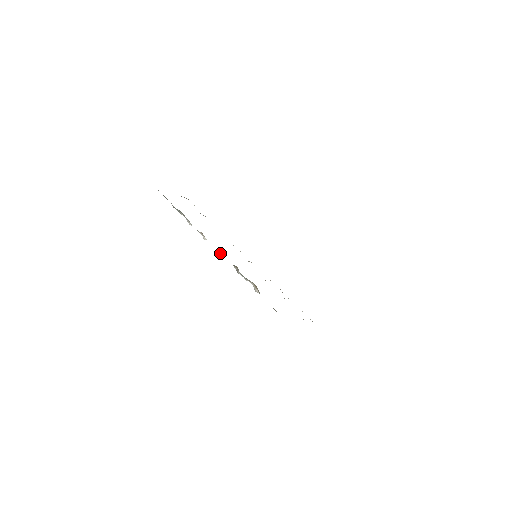
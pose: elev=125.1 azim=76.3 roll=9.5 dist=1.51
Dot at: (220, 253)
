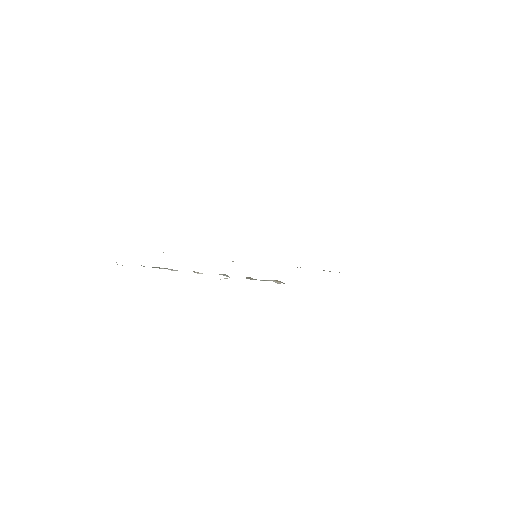
Dot at: occluded
